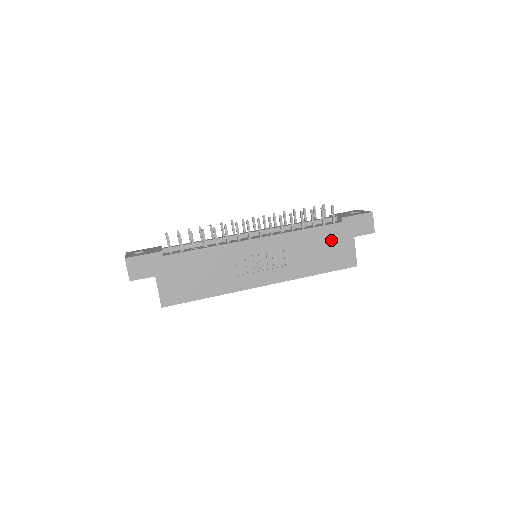
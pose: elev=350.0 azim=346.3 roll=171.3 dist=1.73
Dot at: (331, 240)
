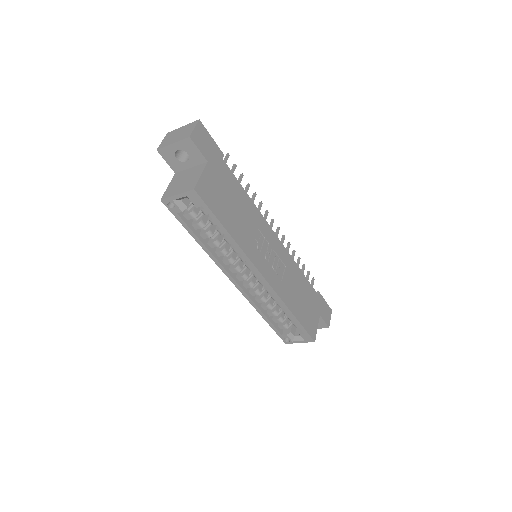
Dot at: (309, 299)
